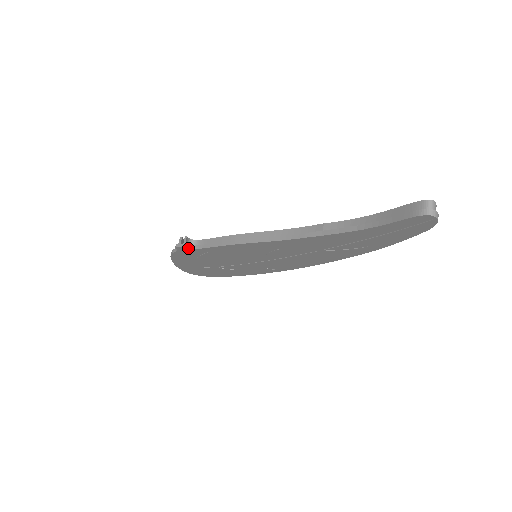
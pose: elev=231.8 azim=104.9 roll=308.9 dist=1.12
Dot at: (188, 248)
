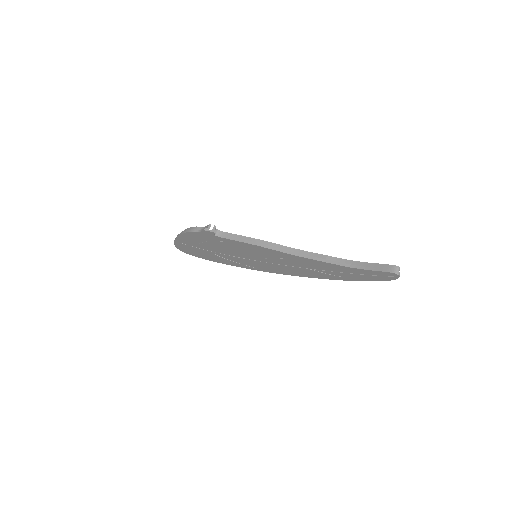
Dot at: (213, 234)
